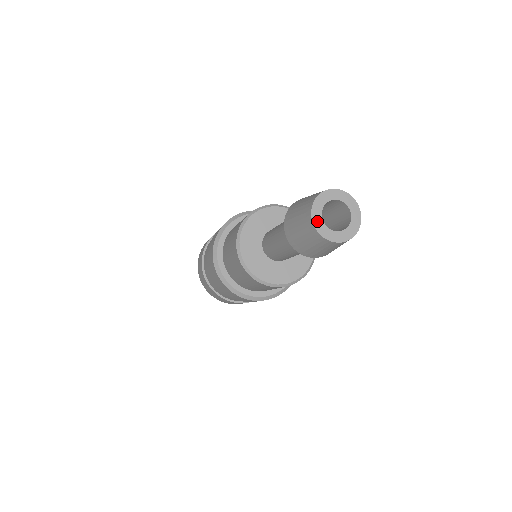
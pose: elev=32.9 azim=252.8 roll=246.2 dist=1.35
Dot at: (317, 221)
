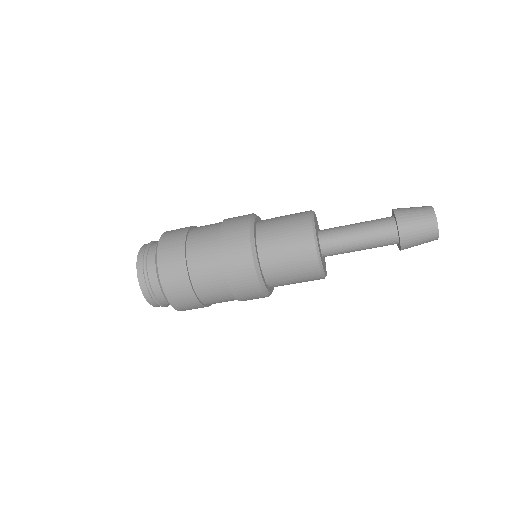
Dot at: (434, 213)
